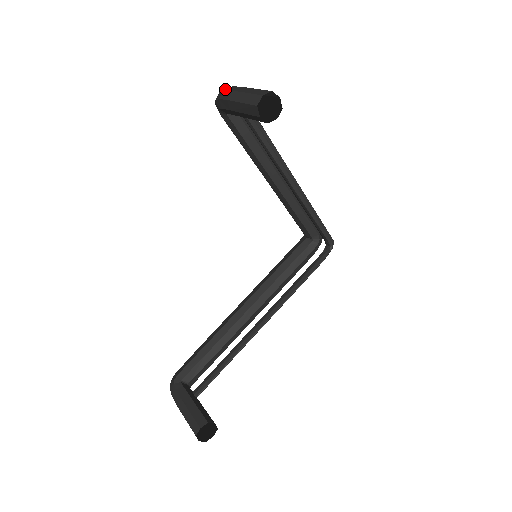
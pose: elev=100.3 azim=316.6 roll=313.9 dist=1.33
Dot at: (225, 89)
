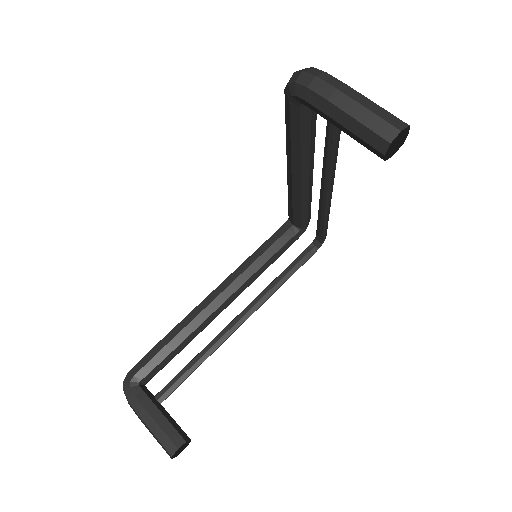
Dot at: (318, 75)
